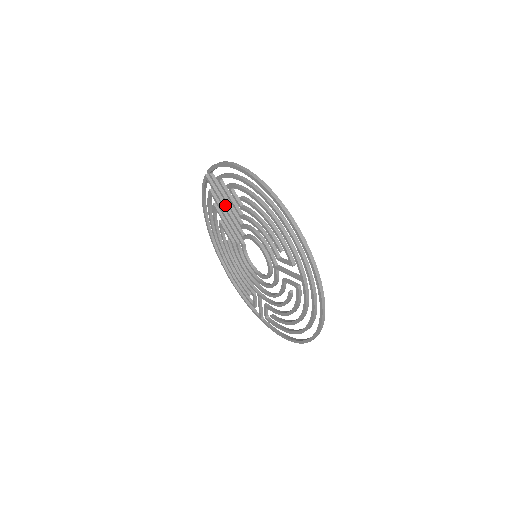
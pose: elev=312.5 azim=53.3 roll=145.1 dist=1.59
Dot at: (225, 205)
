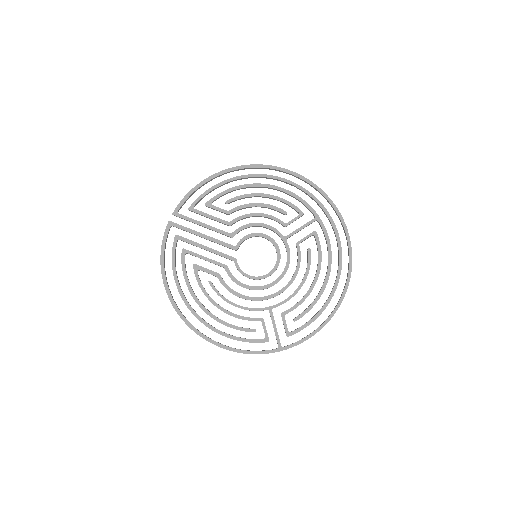
Dot at: (202, 234)
